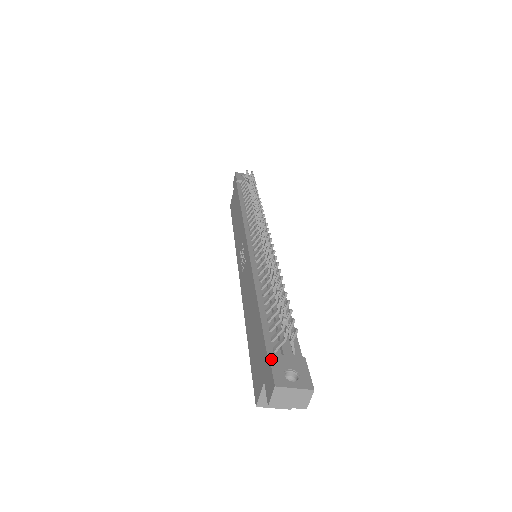
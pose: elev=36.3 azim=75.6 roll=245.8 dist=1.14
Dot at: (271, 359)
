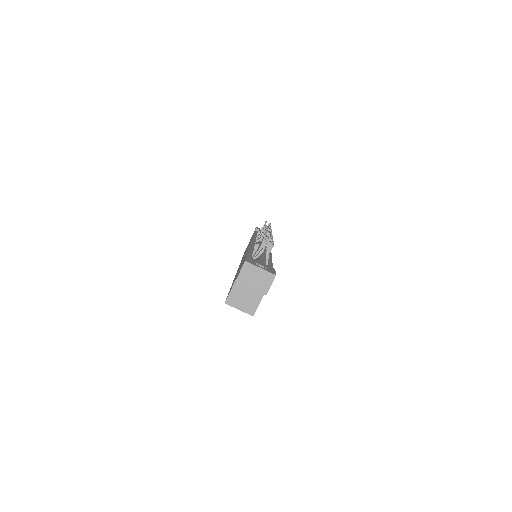
Dot at: (247, 257)
